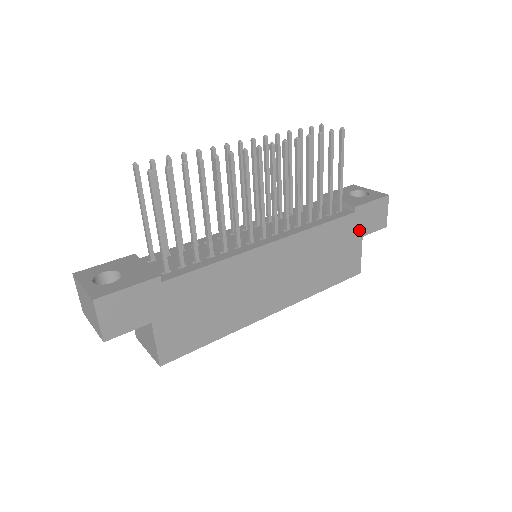
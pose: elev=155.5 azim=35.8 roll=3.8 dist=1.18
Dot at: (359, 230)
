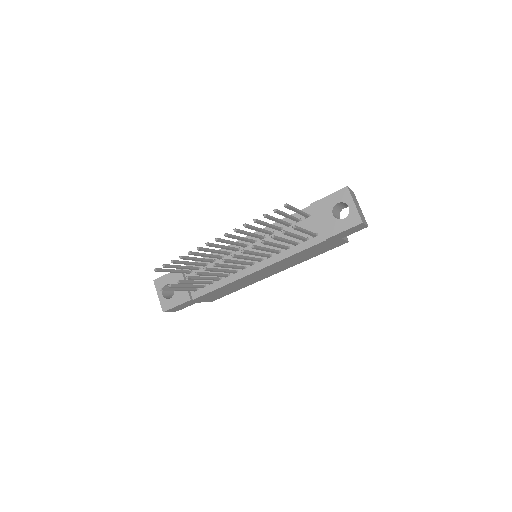
Dot at: (336, 239)
